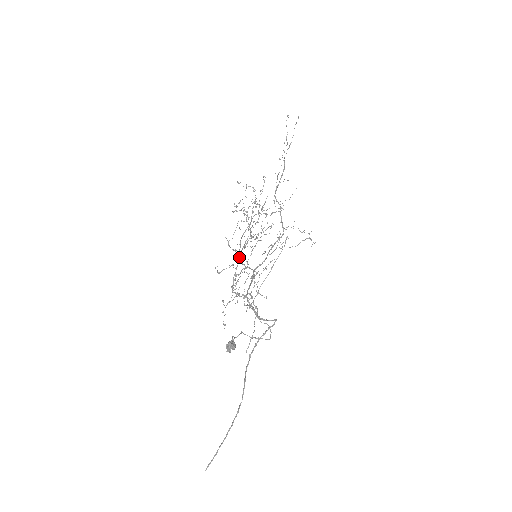
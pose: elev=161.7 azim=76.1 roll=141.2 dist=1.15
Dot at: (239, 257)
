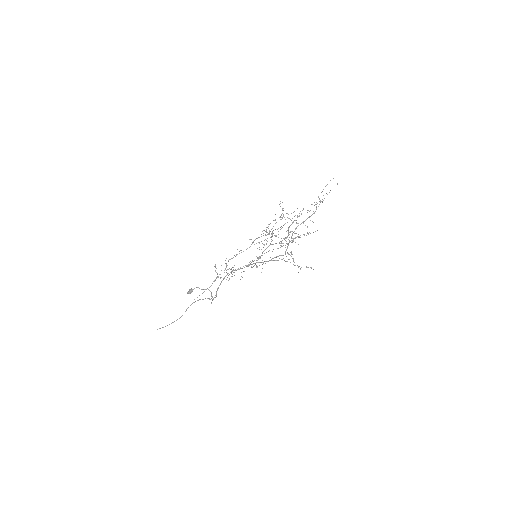
Dot at: (267, 247)
